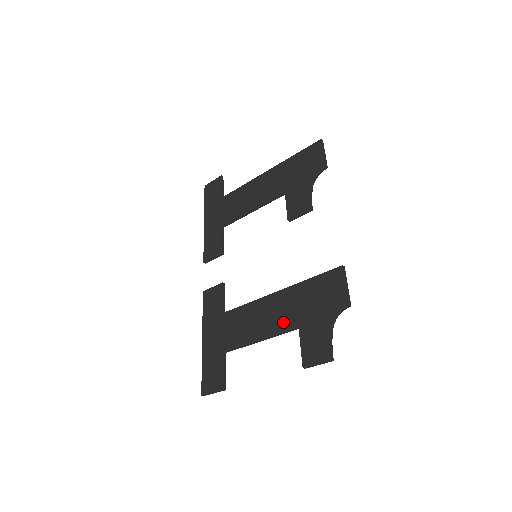
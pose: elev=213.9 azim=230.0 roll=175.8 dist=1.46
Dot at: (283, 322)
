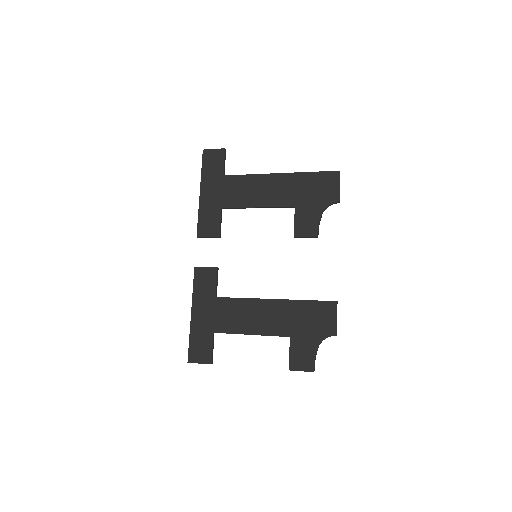
Dot at: (276, 328)
